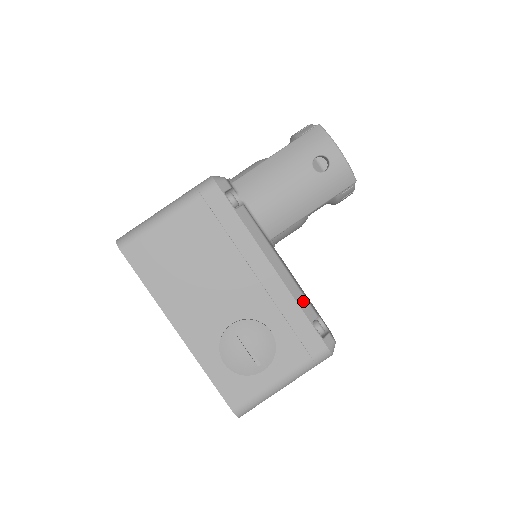
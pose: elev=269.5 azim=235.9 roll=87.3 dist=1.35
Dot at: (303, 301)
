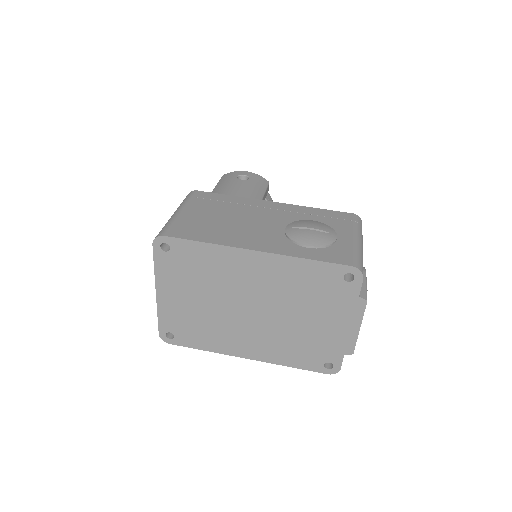
Dot at: occluded
